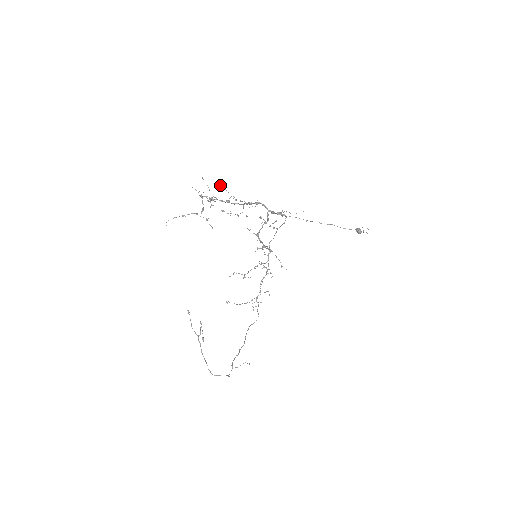
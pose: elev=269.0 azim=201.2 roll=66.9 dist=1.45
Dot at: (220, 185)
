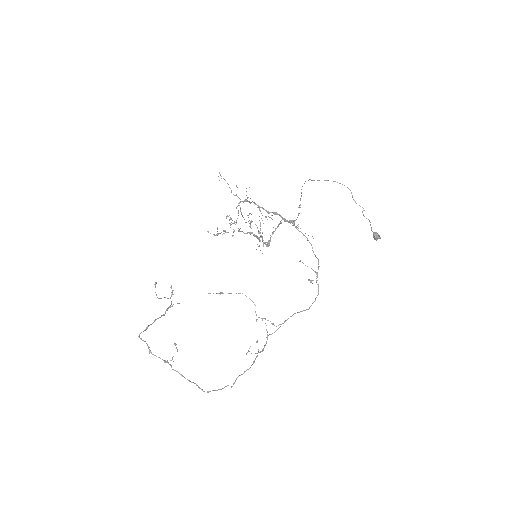
Dot at: occluded
